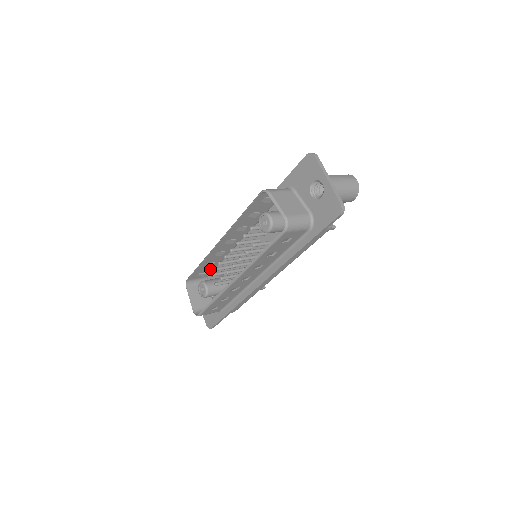
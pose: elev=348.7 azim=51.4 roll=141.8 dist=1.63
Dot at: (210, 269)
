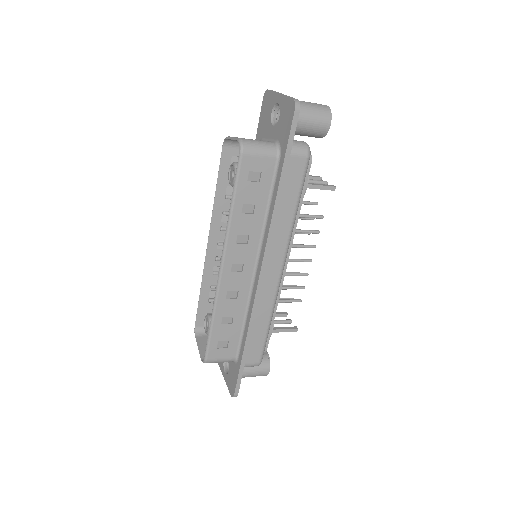
Dot at: occluded
